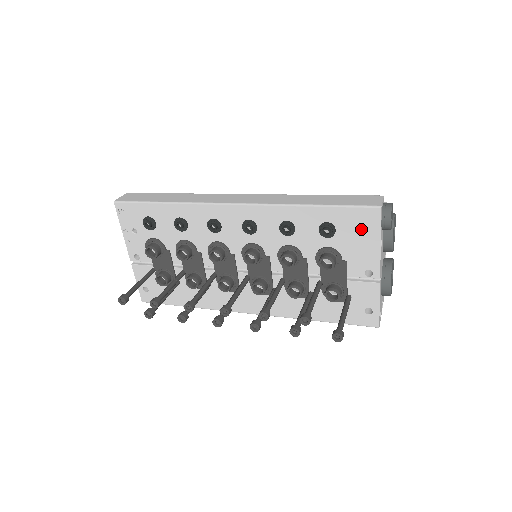
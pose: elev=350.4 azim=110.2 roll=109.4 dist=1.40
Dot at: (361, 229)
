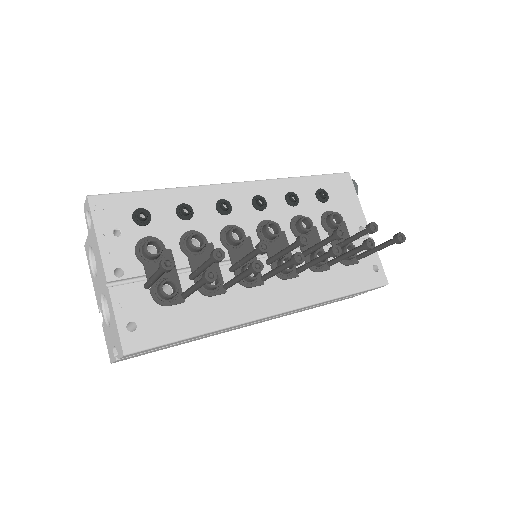
Dot at: (343, 191)
